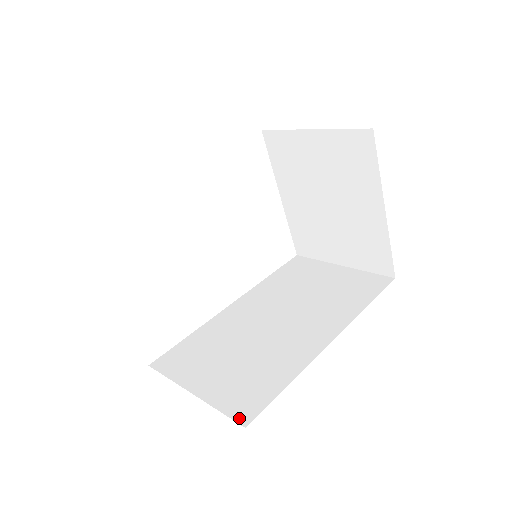
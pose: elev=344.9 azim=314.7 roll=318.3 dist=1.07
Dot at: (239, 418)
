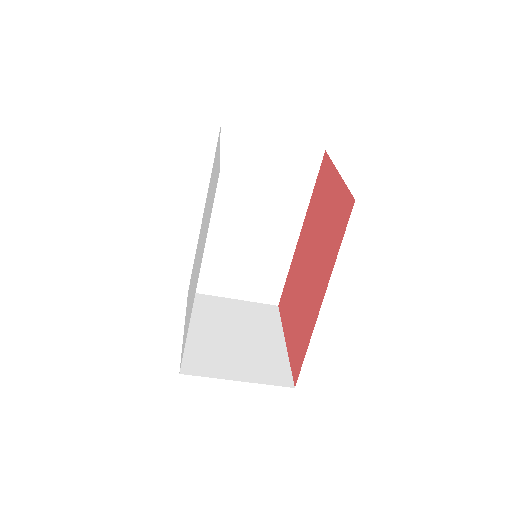
Dot at: occluded
